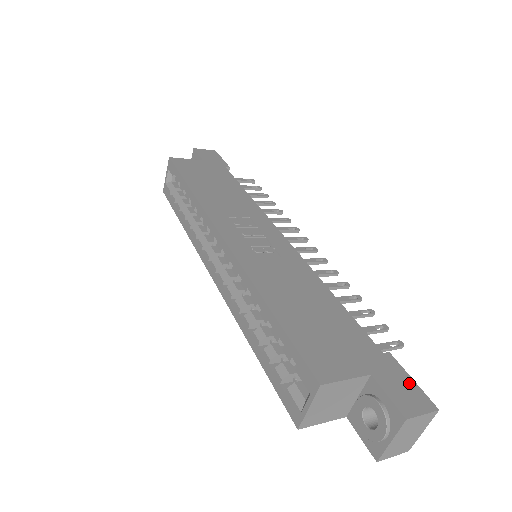
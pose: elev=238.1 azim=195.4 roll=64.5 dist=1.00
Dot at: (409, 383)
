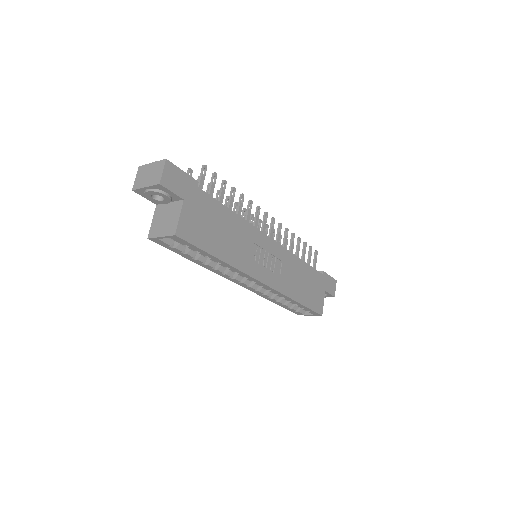
Dot at: (330, 279)
